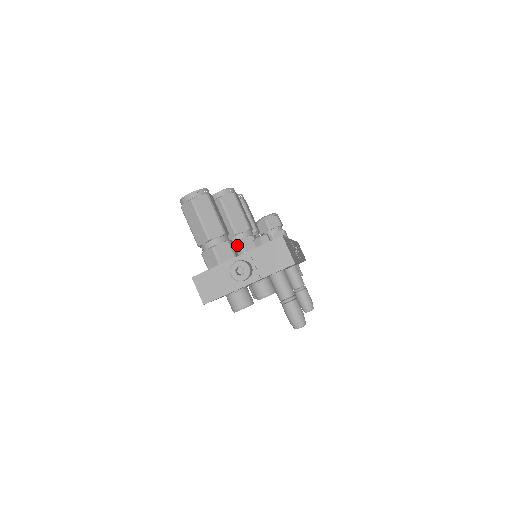
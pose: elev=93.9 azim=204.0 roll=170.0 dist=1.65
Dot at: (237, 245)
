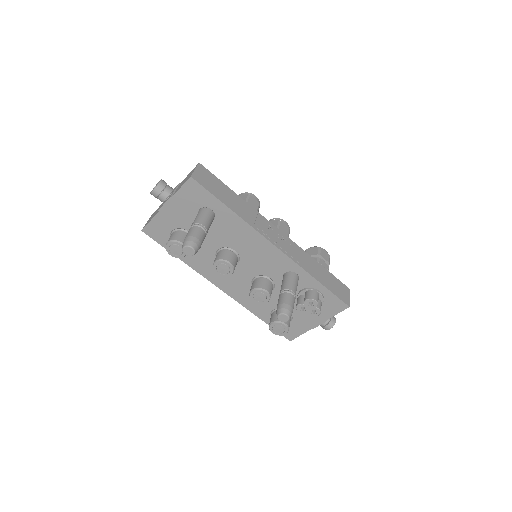
Dot at: occluded
